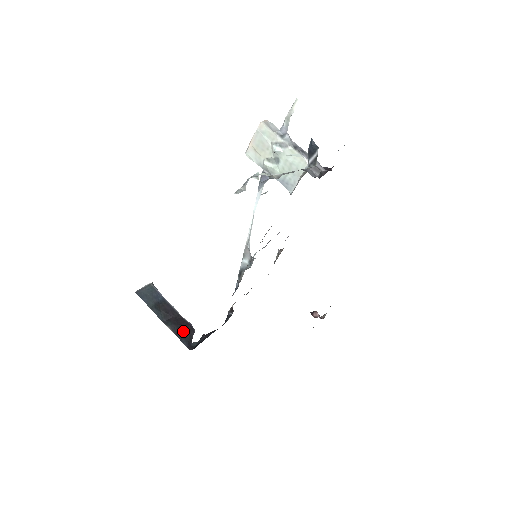
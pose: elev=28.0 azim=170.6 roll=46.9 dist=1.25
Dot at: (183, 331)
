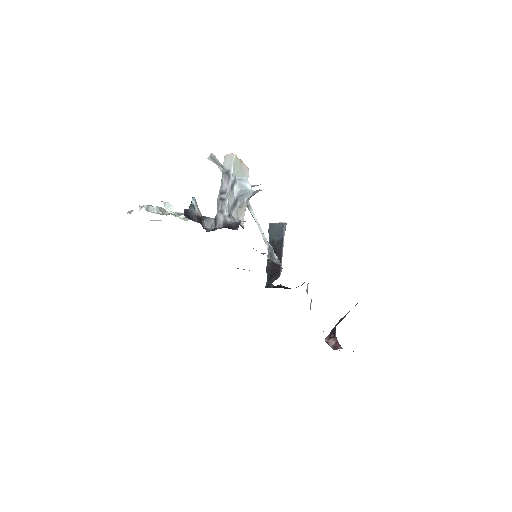
Dot at: (273, 271)
